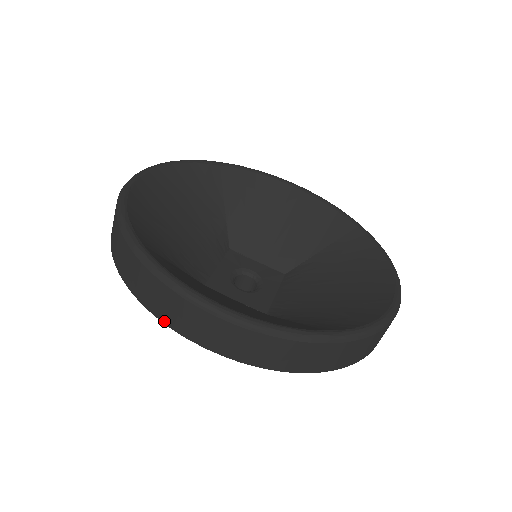
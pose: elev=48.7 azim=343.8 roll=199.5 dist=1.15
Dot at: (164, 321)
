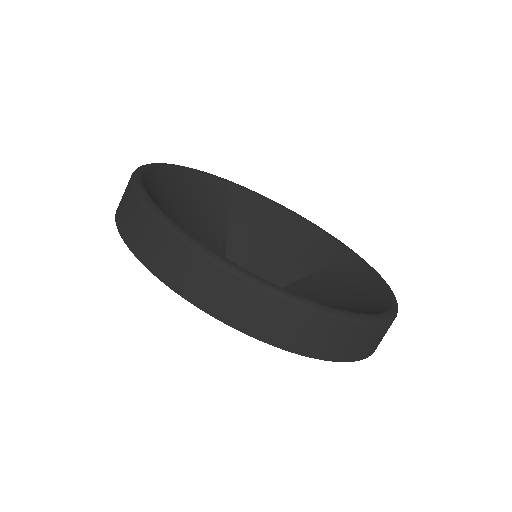
Dot at: (163, 279)
